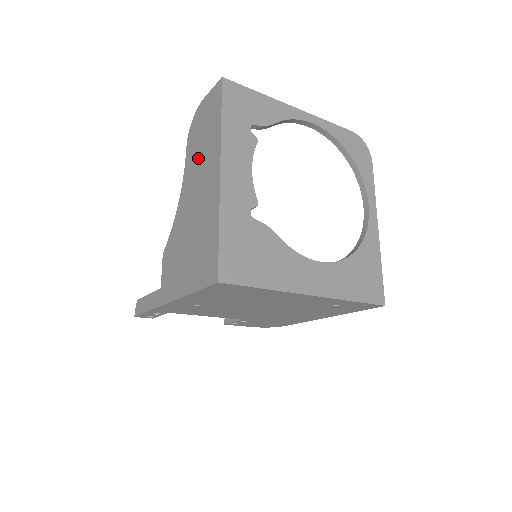
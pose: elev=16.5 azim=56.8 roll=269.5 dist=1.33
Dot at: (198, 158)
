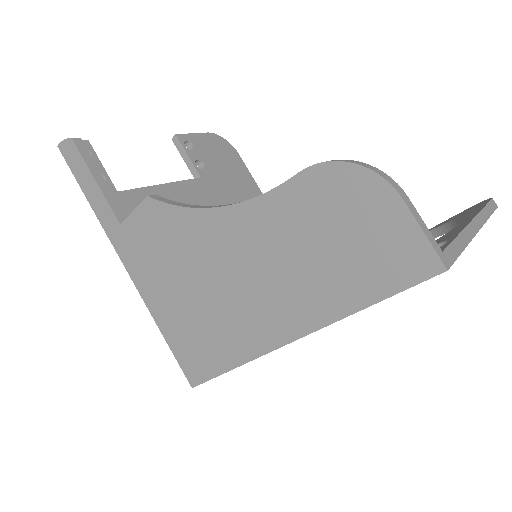
Dot at: (292, 249)
